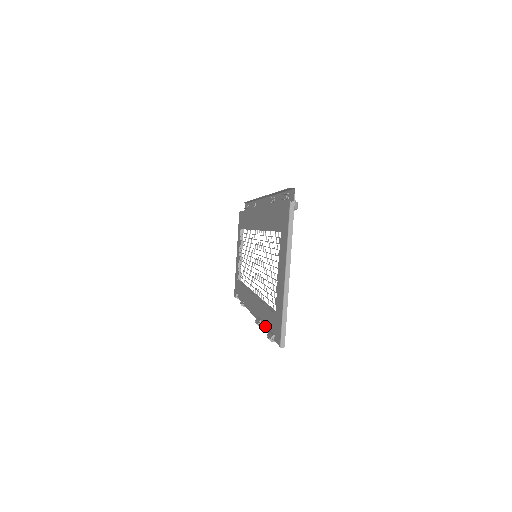
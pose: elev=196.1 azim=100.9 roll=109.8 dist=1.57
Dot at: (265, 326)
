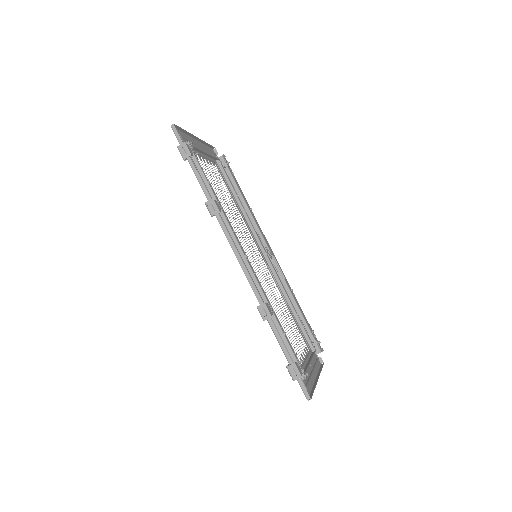
Dot at: (199, 182)
